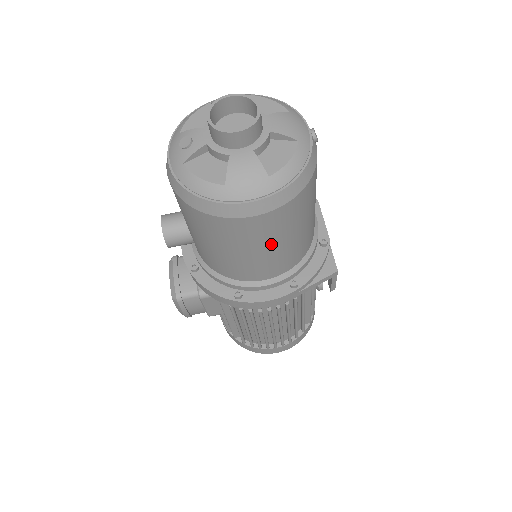
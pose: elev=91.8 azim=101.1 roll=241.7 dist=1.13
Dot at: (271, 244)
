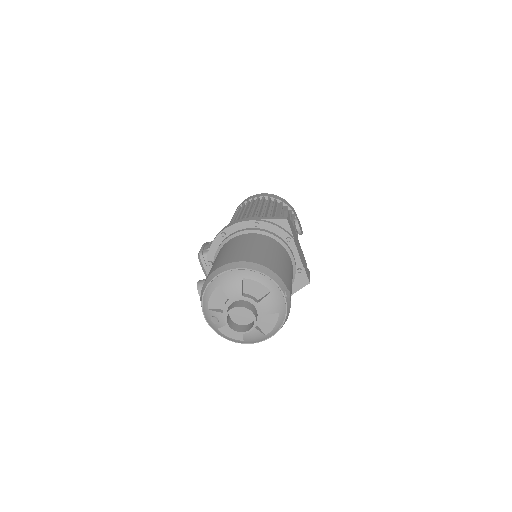
Dot at: occluded
